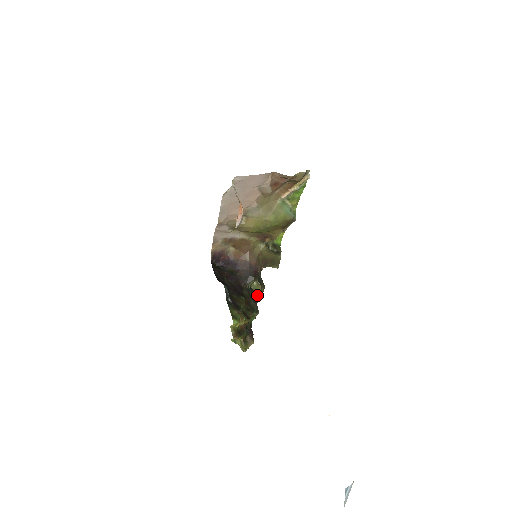
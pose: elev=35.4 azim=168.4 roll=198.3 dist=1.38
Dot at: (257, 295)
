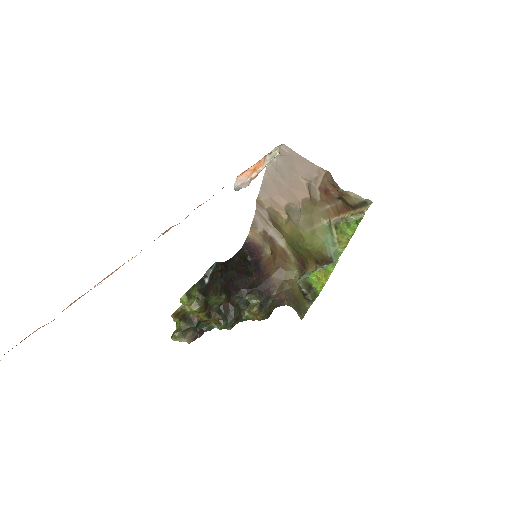
Dot at: (247, 314)
